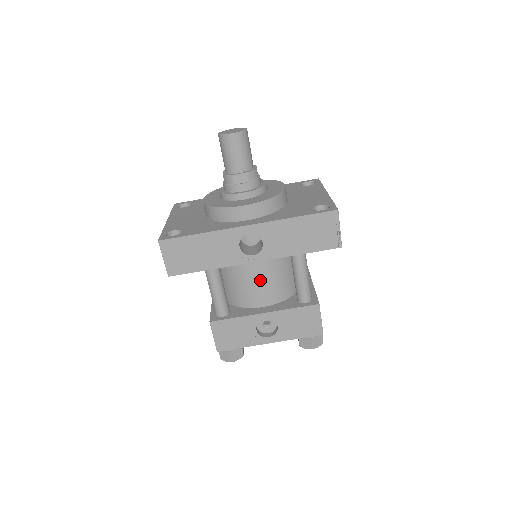
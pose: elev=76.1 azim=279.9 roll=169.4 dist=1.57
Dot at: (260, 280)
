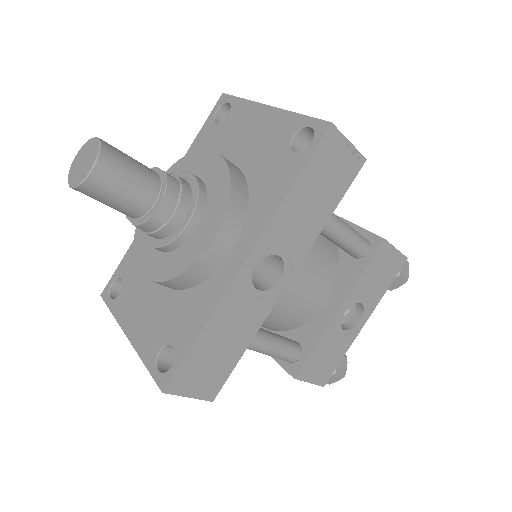
Dot at: (302, 286)
